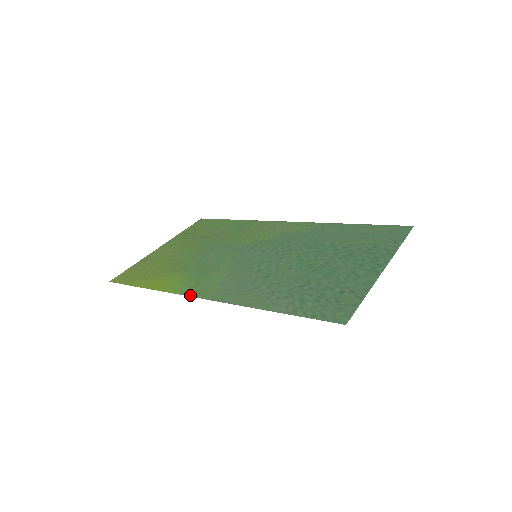
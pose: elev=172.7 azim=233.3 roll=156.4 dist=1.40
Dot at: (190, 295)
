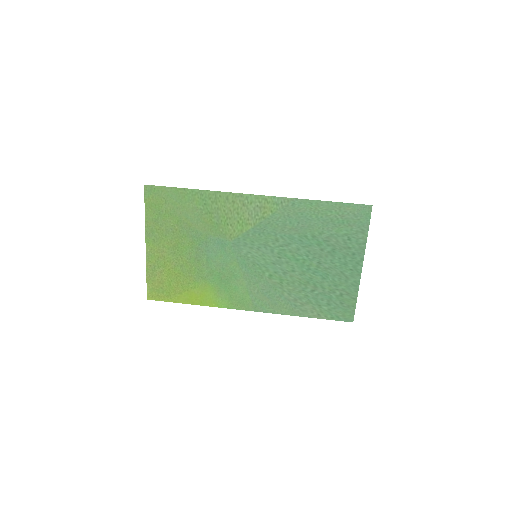
Dot at: occluded
